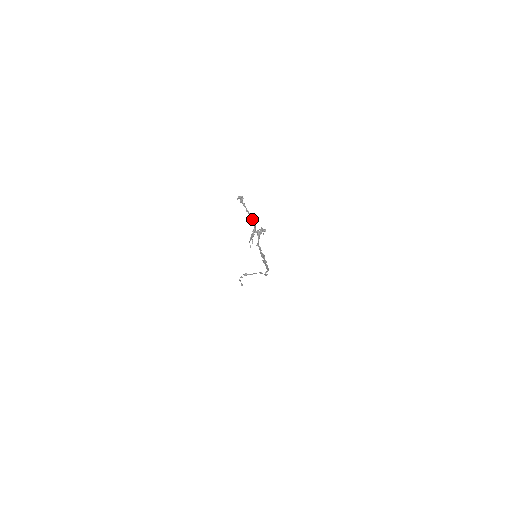
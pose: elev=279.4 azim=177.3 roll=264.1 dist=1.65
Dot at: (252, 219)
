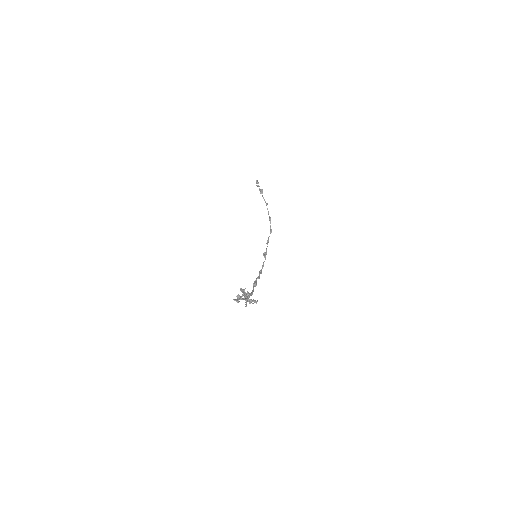
Dot at: (246, 299)
